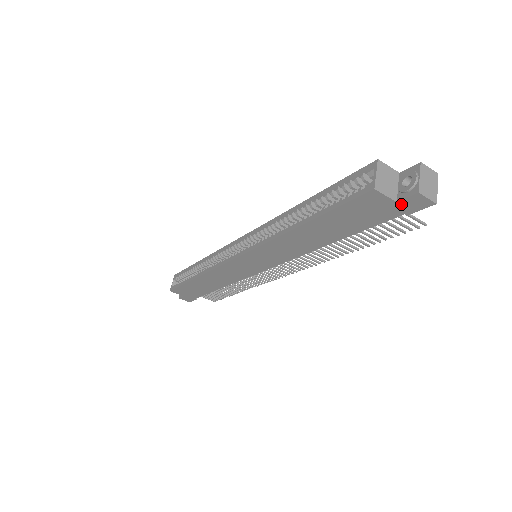
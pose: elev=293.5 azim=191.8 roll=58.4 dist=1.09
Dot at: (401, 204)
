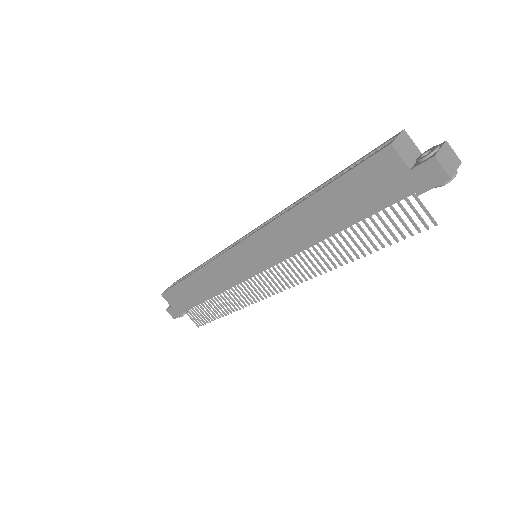
Dot at: (414, 174)
